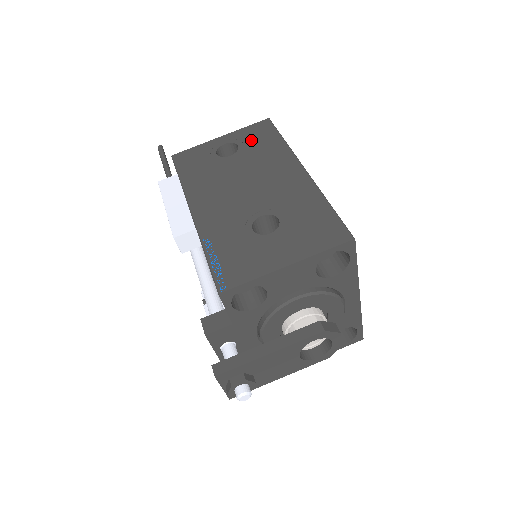
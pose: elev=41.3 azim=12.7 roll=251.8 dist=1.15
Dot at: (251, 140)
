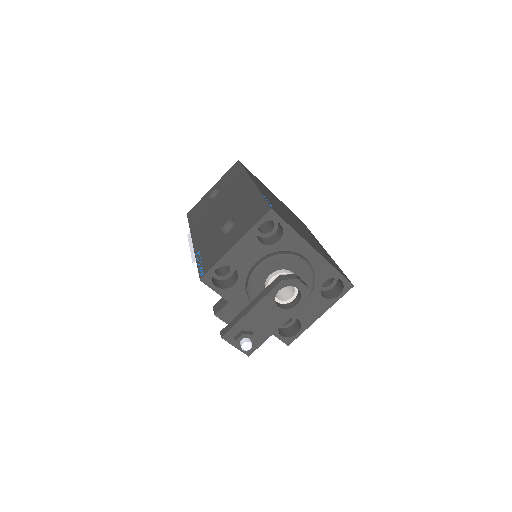
Dot at: (227, 180)
